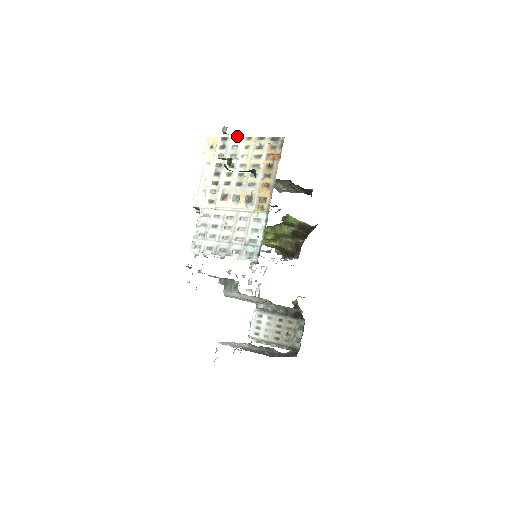
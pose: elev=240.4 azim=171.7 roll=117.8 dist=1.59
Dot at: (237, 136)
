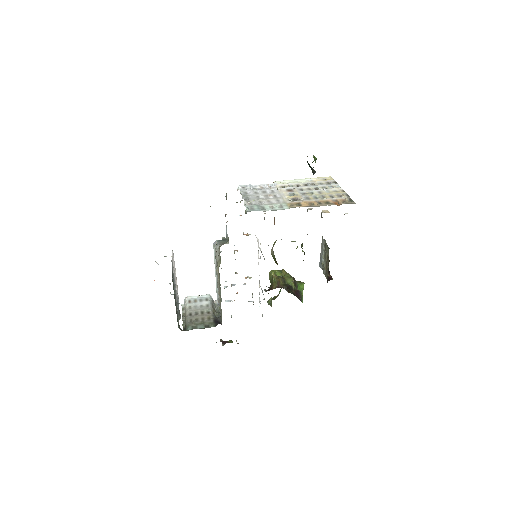
Dot at: (347, 213)
